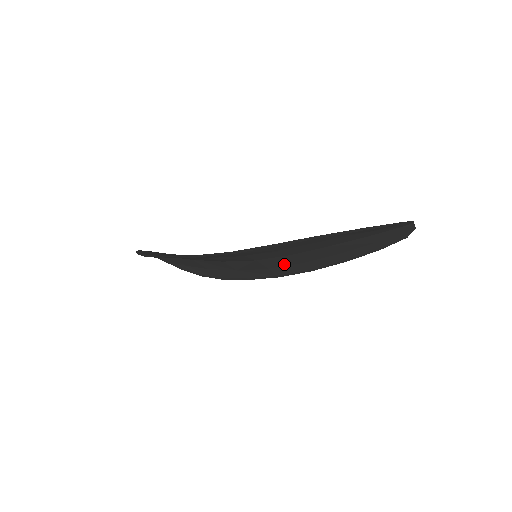
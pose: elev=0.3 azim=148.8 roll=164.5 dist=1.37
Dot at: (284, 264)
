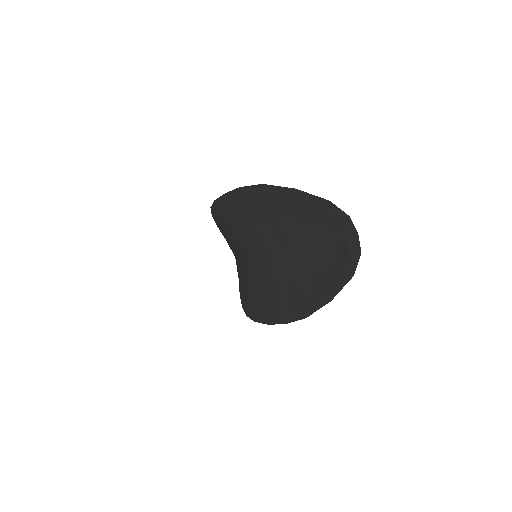
Dot at: (267, 284)
